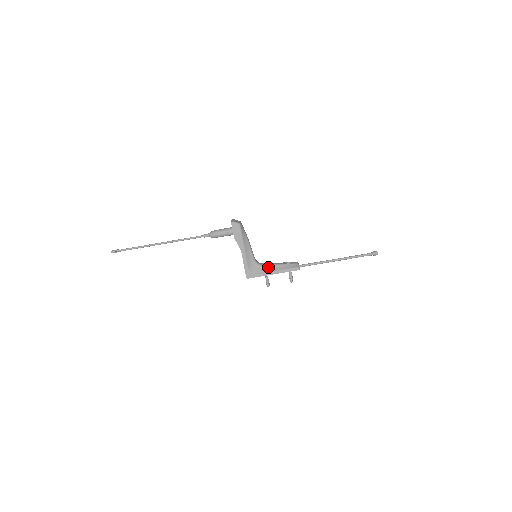
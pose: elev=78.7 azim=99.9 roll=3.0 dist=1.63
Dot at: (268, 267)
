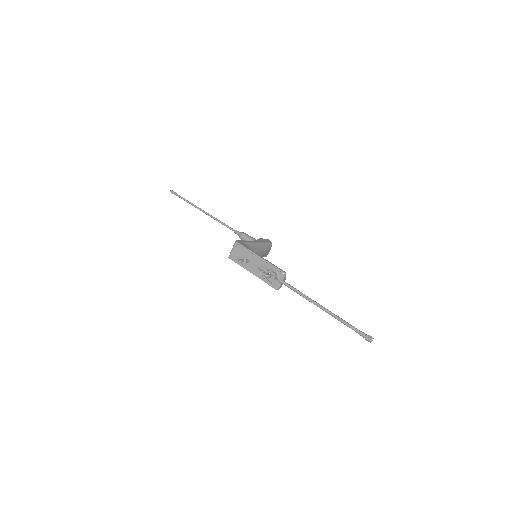
Dot at: occluded
